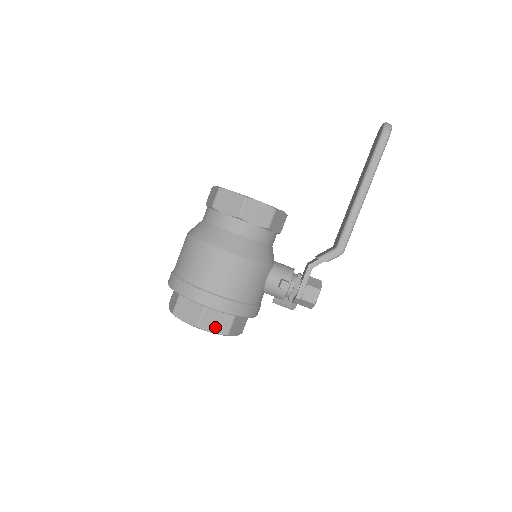
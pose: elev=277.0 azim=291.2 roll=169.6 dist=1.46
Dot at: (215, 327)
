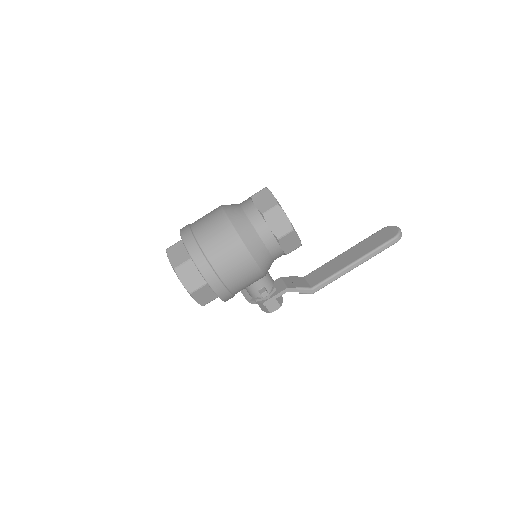
Dot at: (201, 298)
